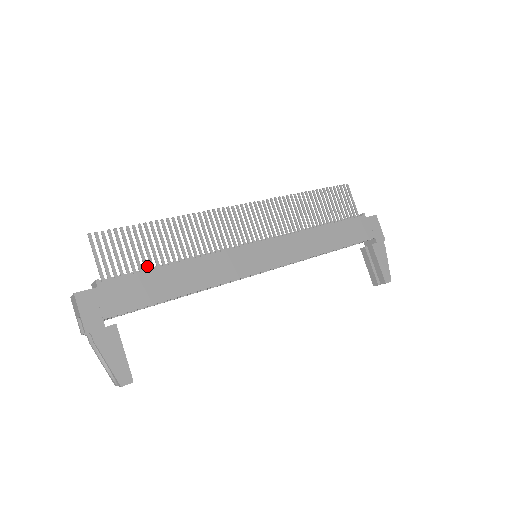
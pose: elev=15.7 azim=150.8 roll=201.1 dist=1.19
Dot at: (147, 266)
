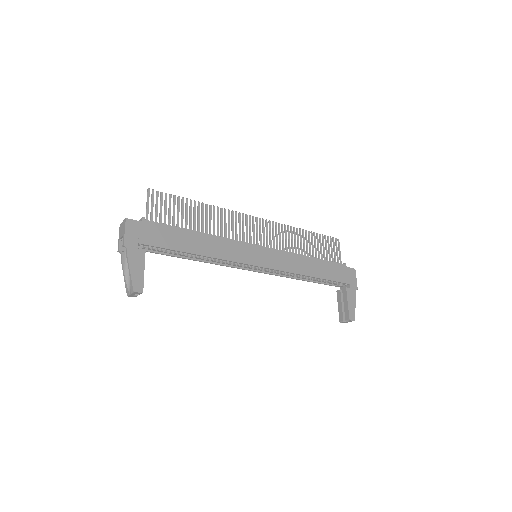
Dot at: occluded
